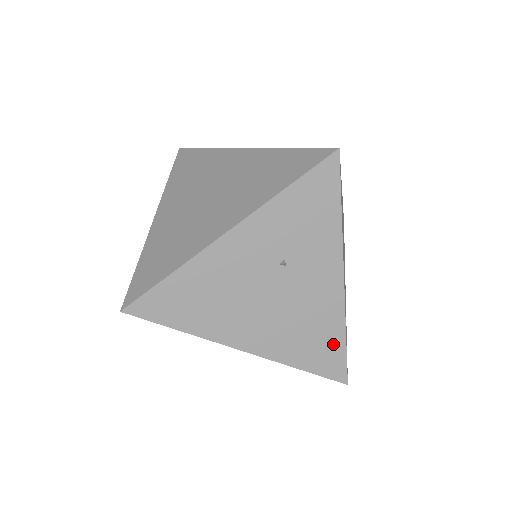
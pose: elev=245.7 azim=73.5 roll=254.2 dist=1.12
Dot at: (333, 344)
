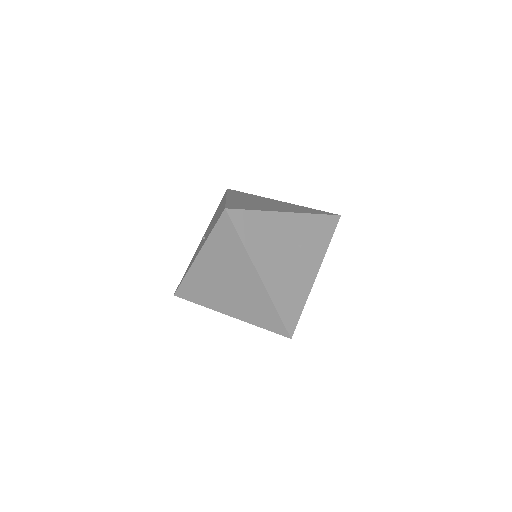
Dot at: (297, 307)
